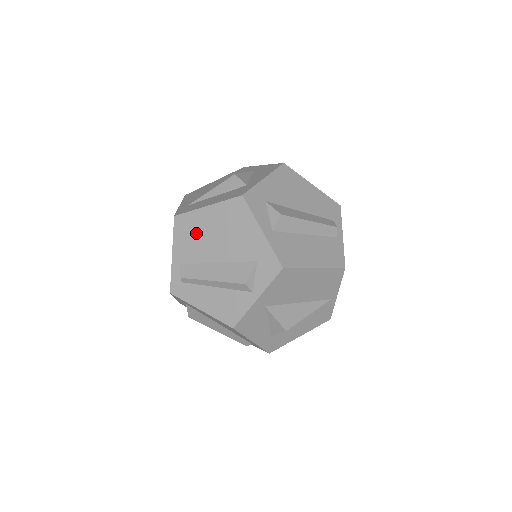
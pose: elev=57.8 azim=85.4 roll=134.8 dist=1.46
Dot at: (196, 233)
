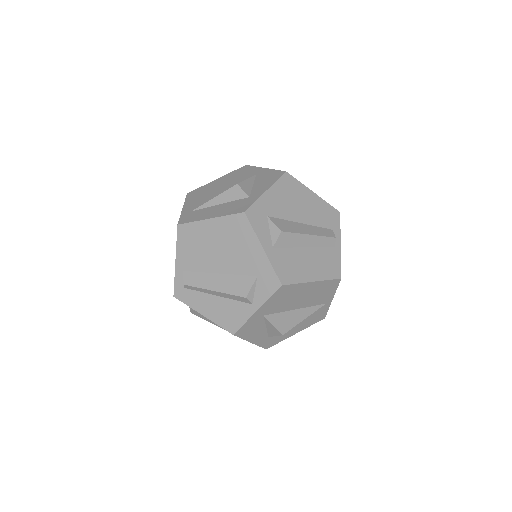
Dot at: (199, 243)
